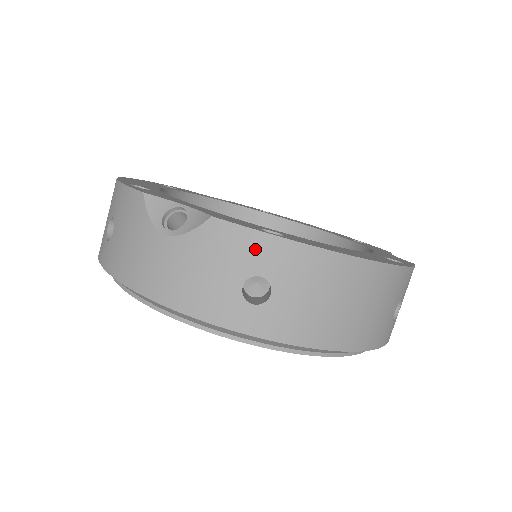
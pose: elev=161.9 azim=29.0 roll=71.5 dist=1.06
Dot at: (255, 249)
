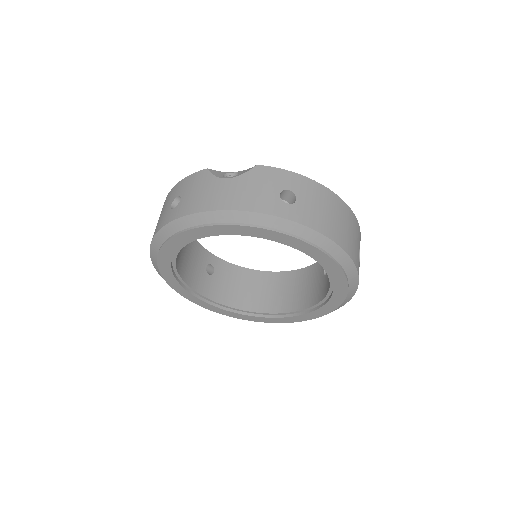
Dot at: (284, 177)
